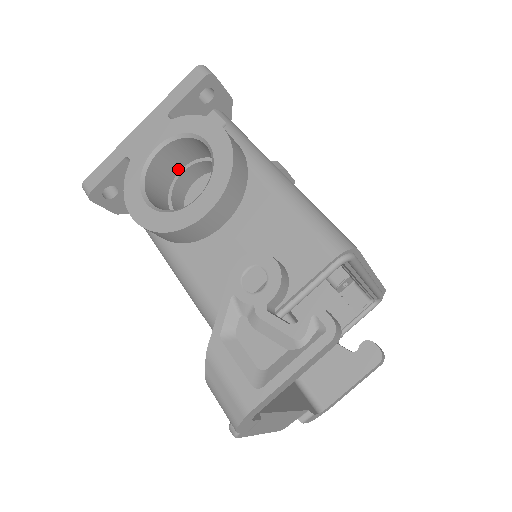
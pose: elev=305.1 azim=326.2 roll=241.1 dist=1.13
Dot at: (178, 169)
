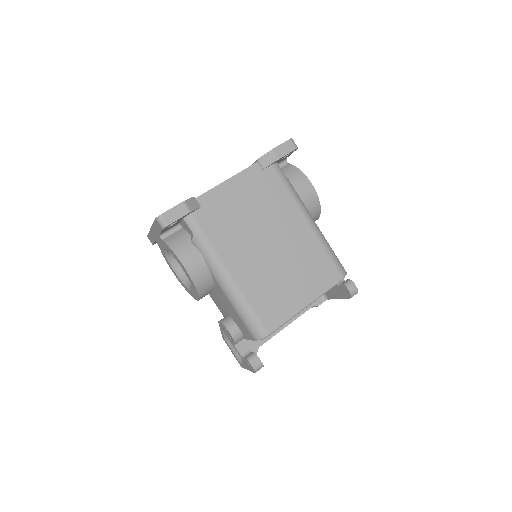
Dot at: occluded
